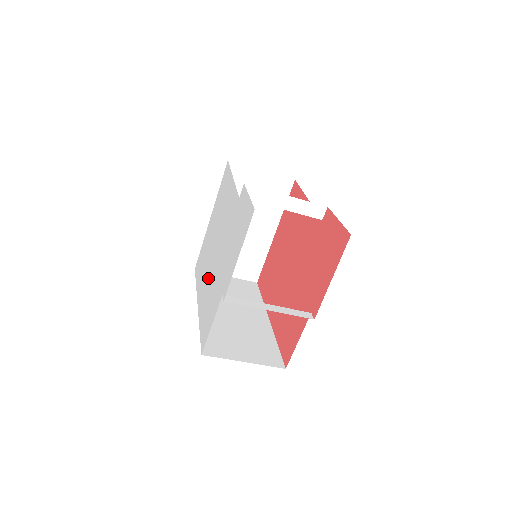
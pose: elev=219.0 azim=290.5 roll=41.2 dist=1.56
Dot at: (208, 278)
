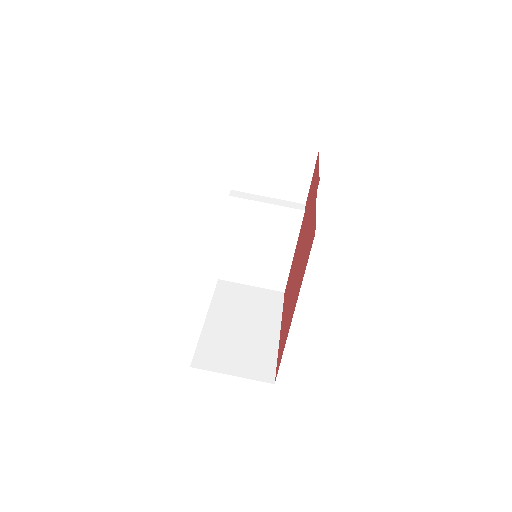
Dot at: occluded
